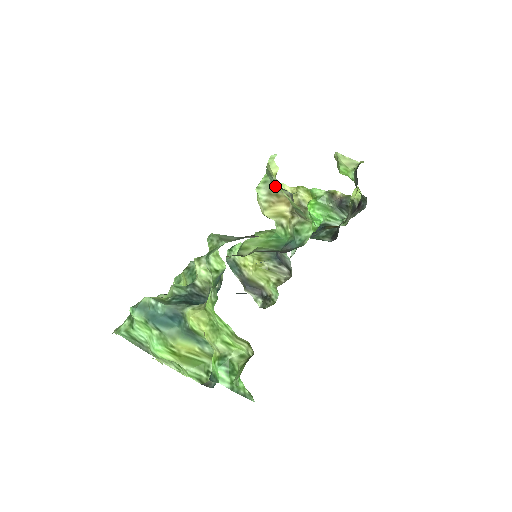
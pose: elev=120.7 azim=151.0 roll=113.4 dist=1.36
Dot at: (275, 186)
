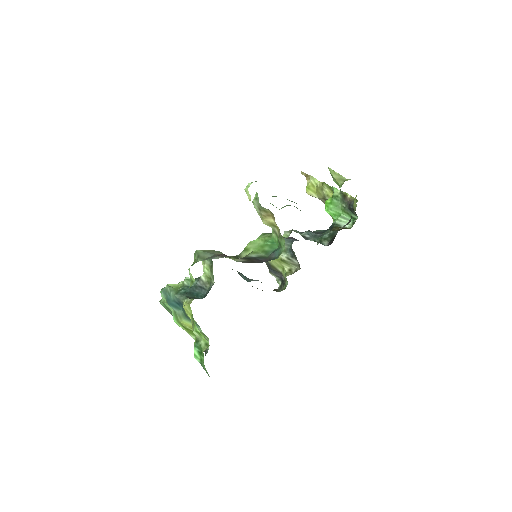
Dot at: (260, 205)
